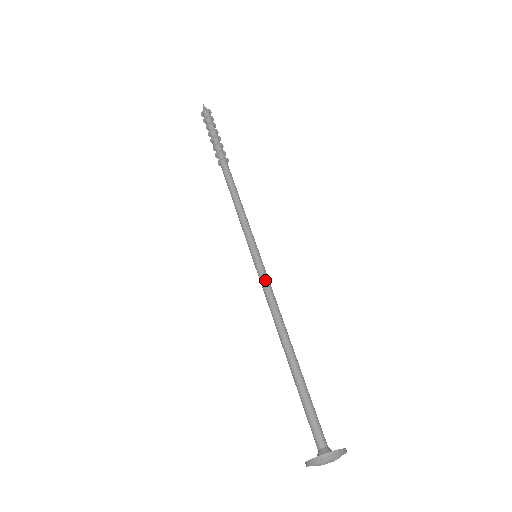
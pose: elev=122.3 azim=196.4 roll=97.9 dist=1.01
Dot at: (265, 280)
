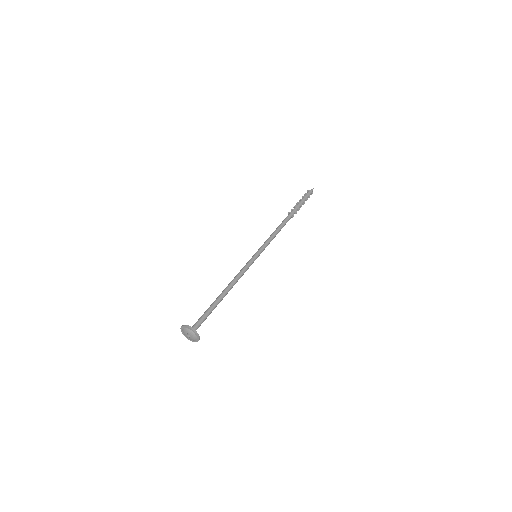
Dot at: (248, 266)
